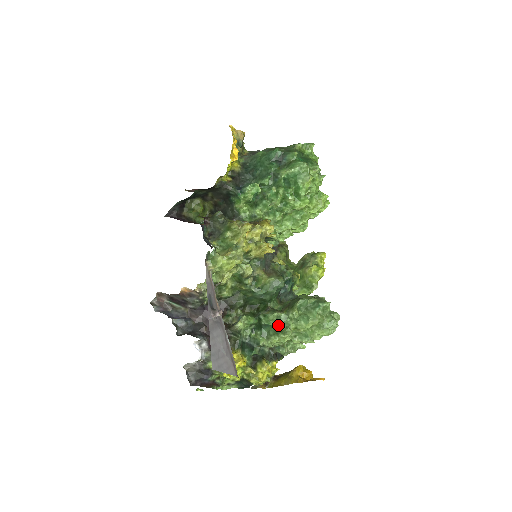
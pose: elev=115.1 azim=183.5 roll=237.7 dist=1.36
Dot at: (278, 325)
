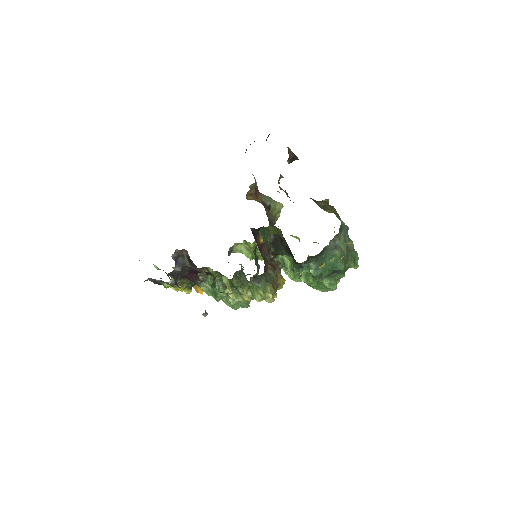
Dot at: occluded
